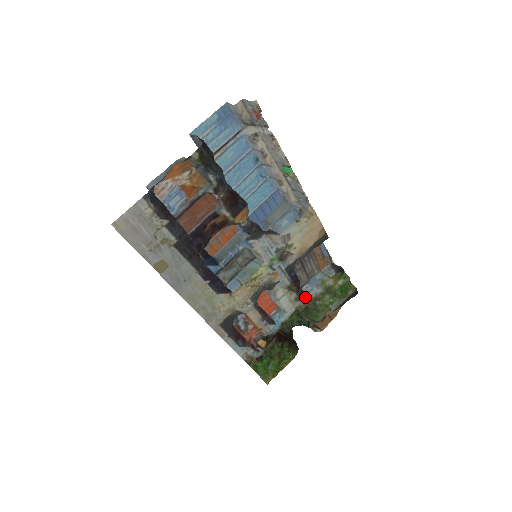
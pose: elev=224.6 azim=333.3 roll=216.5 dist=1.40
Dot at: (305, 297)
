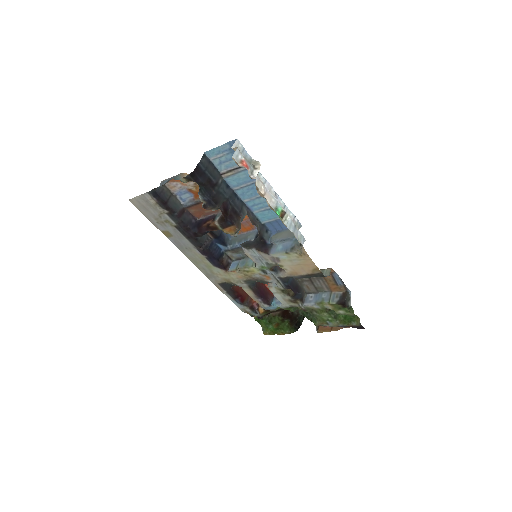
Dot at: (302, 303)
